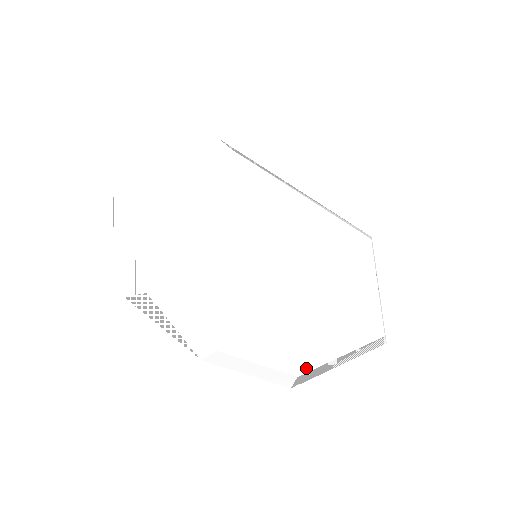
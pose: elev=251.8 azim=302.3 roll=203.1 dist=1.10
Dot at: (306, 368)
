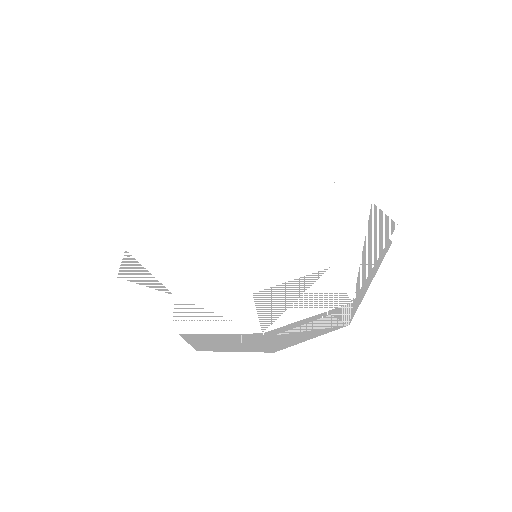
Dot at: (332, 258)
